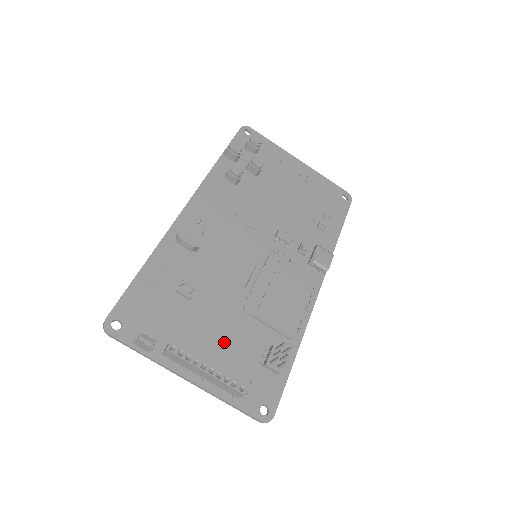
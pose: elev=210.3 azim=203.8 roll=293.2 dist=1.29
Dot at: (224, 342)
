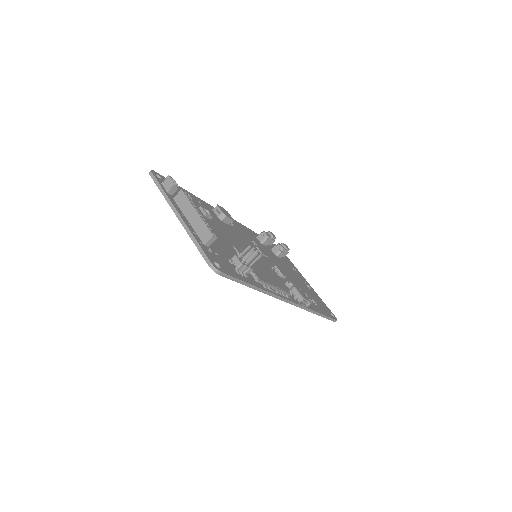
Dot at: occluded
